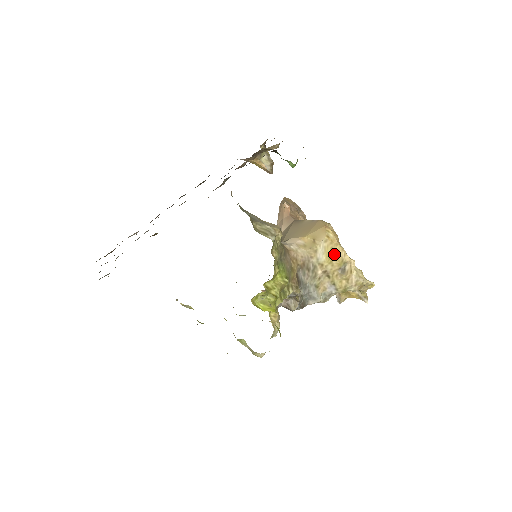
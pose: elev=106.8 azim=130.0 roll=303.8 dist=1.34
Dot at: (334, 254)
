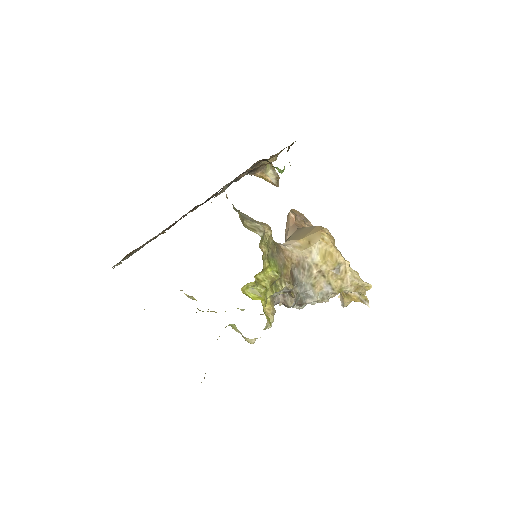
Dot at: (328, 255)
